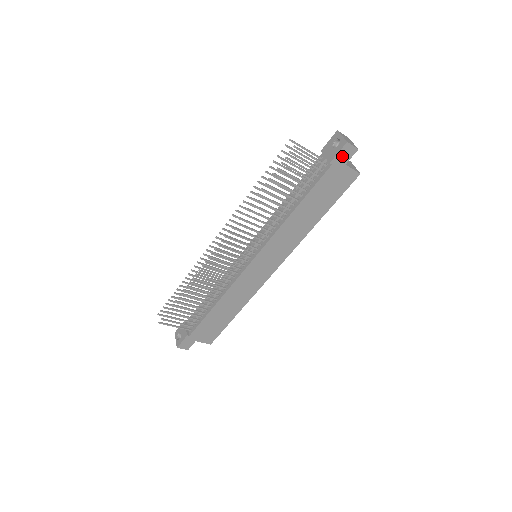
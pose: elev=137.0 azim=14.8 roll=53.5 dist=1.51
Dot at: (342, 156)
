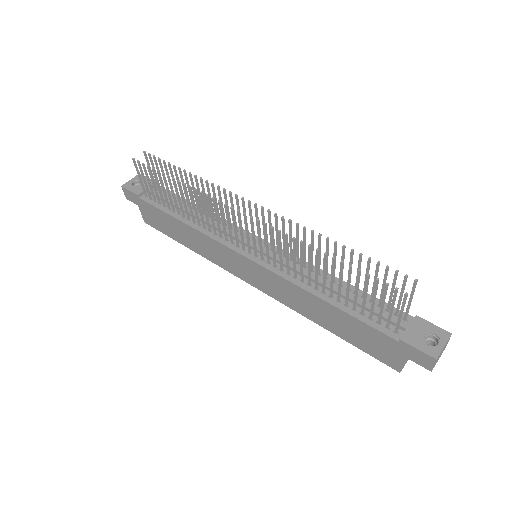
Dot at: (415, 353)
